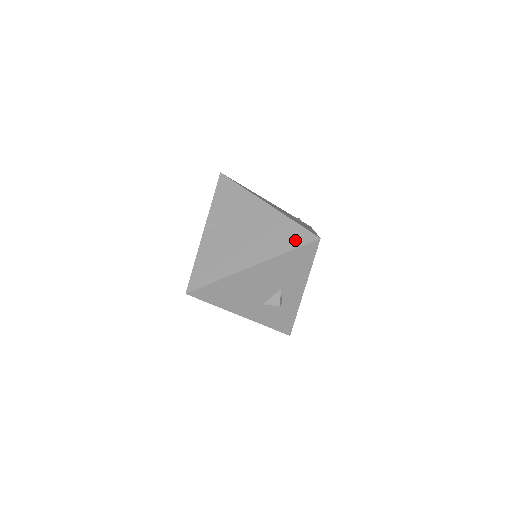
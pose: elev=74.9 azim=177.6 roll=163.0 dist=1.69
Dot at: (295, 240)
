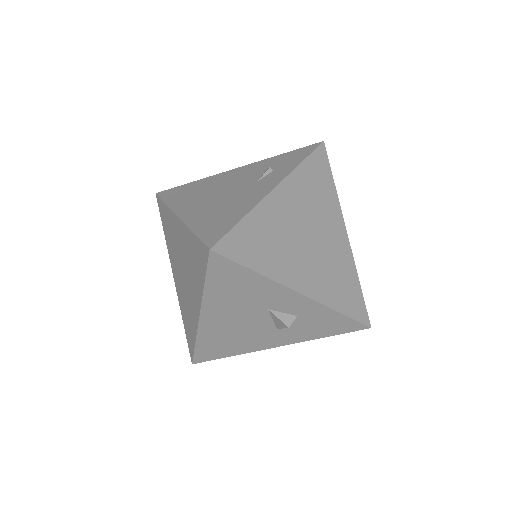
Dot at: (201, 263)
